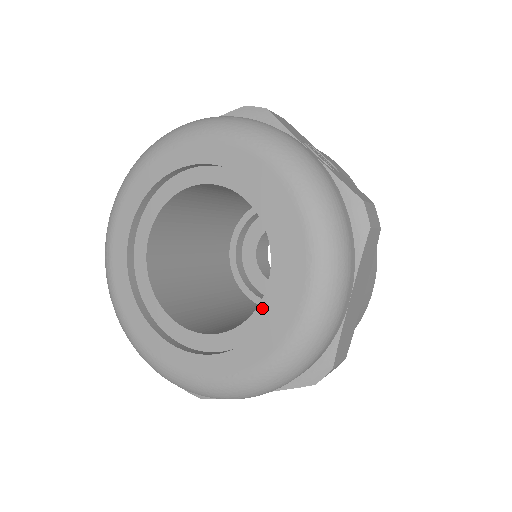
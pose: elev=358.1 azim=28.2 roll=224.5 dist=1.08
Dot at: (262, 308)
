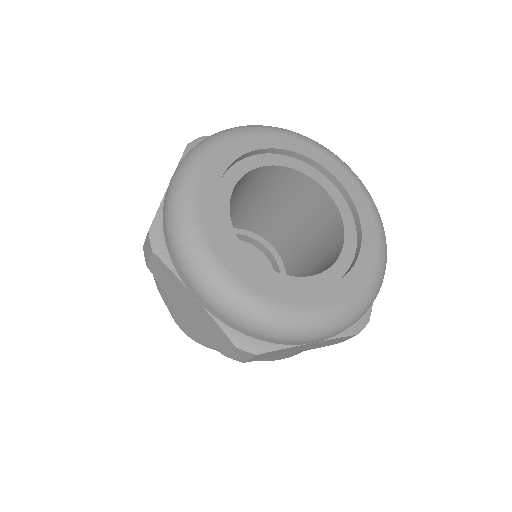
Dot at: (339, 205)
